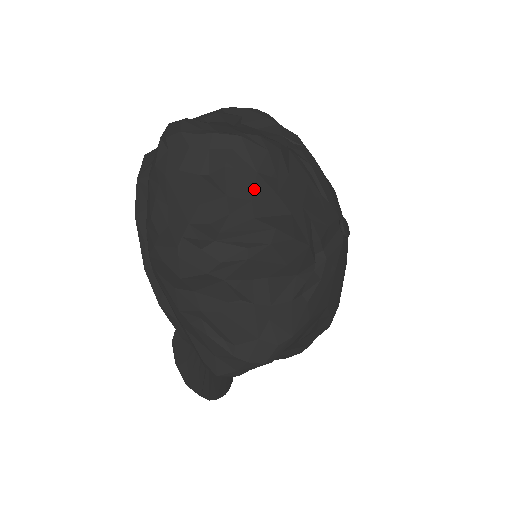
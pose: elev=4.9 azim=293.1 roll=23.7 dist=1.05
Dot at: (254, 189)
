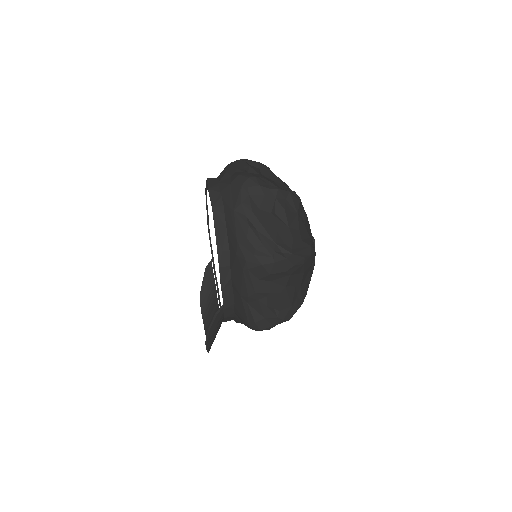
Dot at: (299, 224)
